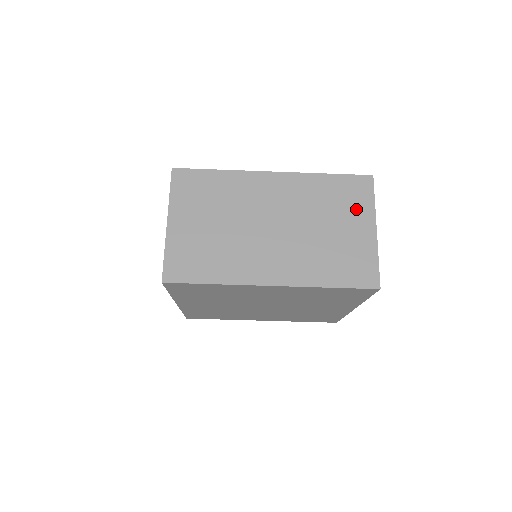
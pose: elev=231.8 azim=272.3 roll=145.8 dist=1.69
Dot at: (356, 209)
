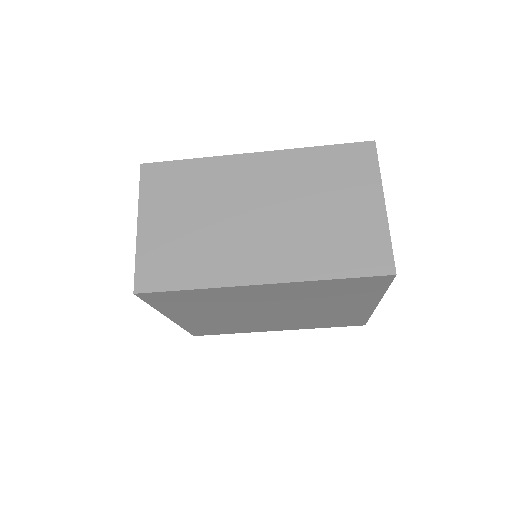
Dot at: (357, 182)
